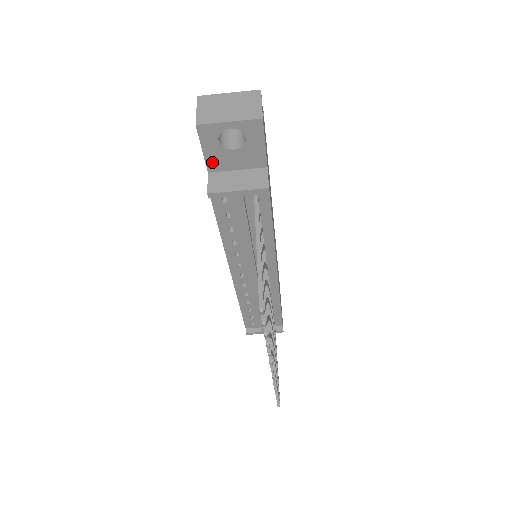
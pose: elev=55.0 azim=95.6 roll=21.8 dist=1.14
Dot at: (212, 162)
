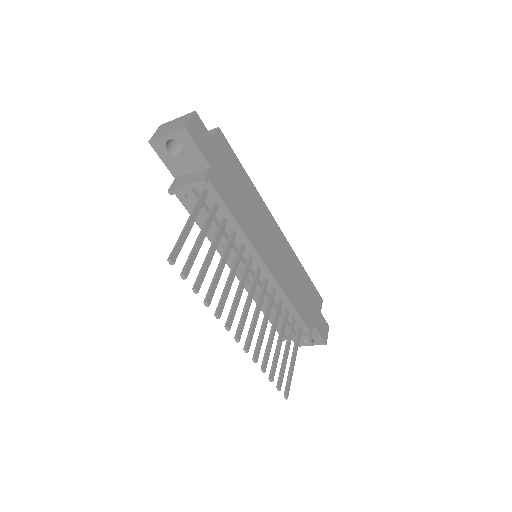
Dot at: (173, 169)
